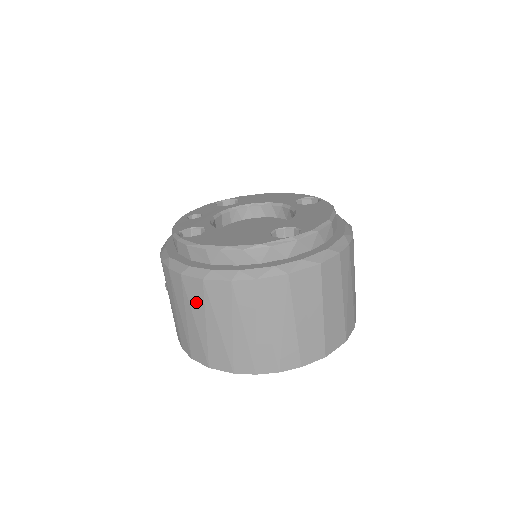
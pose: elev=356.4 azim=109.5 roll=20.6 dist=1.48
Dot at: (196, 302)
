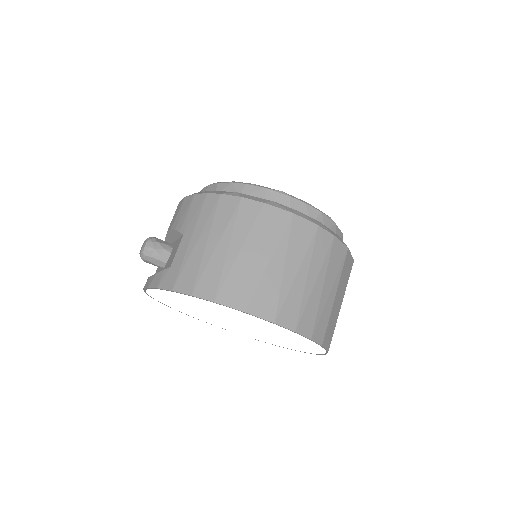
Dot at: (270, 233)
